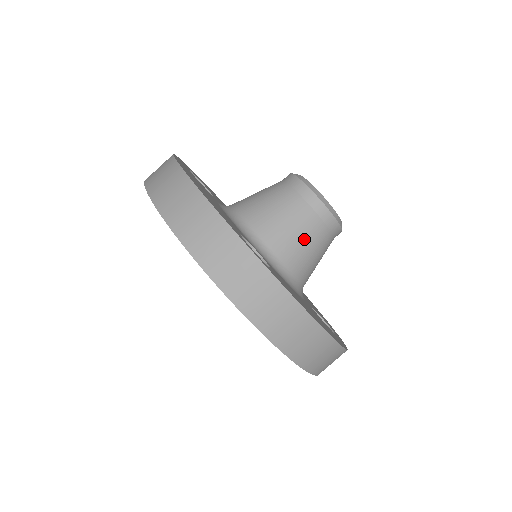
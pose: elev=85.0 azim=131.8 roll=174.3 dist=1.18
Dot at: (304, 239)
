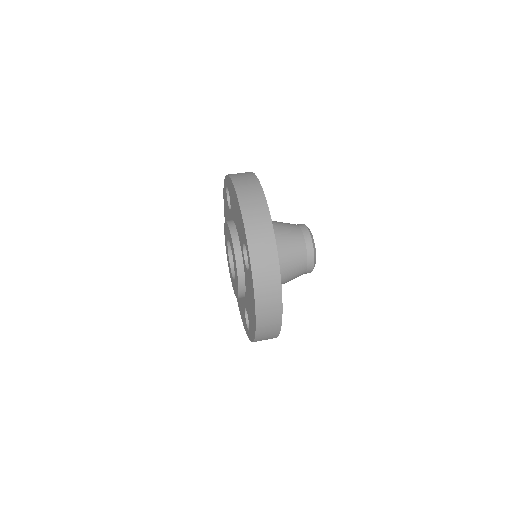
Dot at: (283, 224)
